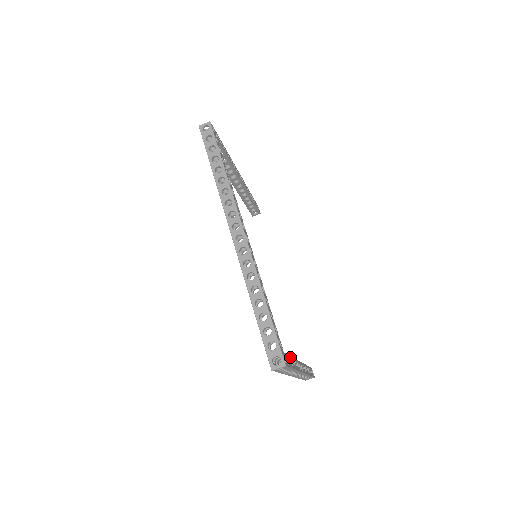
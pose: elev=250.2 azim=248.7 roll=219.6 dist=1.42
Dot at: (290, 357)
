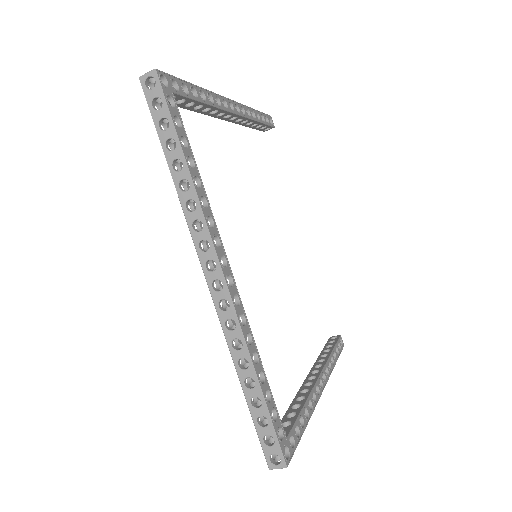
Dot at: (299, 416)
